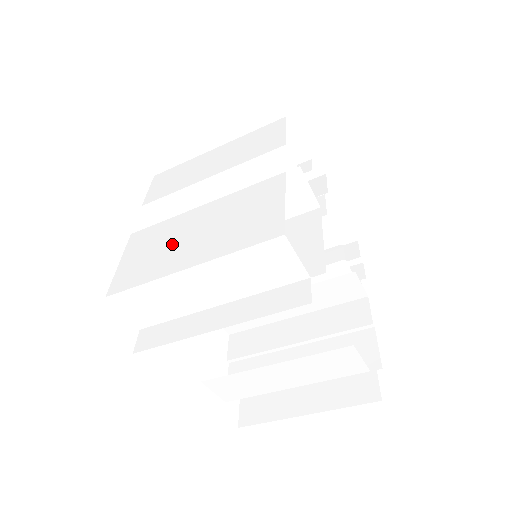
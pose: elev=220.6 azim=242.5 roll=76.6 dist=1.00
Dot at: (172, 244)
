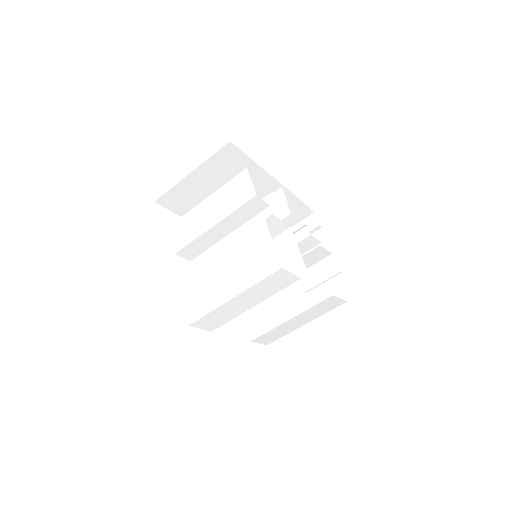
Dot at: (214, 282)
